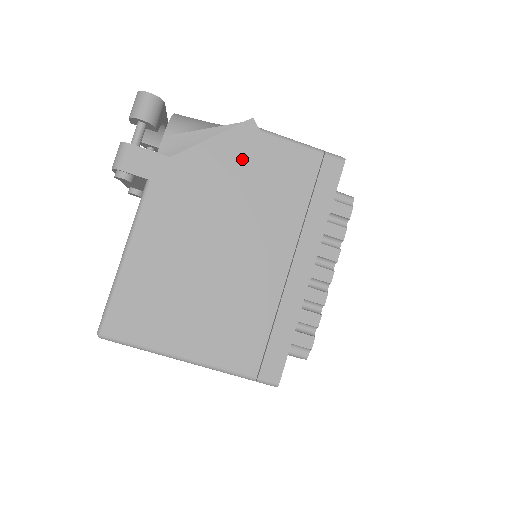
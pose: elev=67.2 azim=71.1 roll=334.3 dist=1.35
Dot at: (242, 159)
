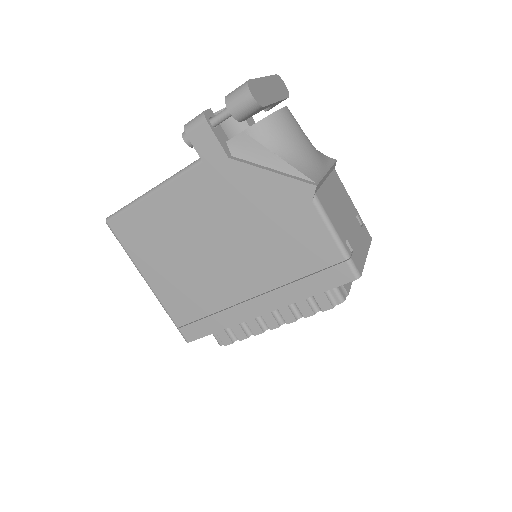
Dot at: (280, 207)
